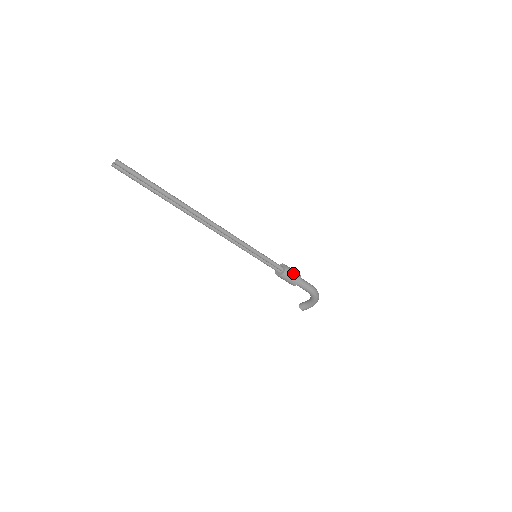
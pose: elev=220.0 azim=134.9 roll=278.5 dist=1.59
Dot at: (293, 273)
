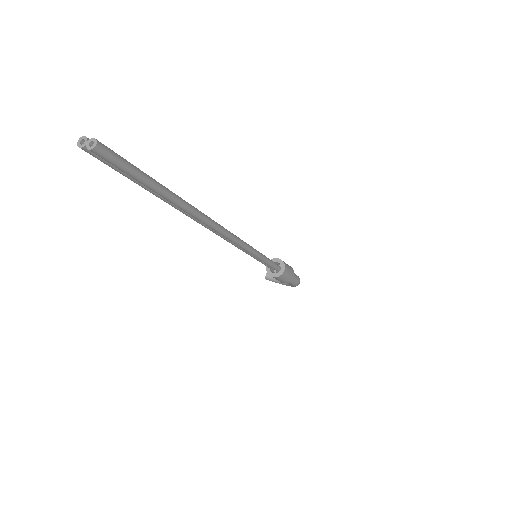
Dot at: (289, 274)
